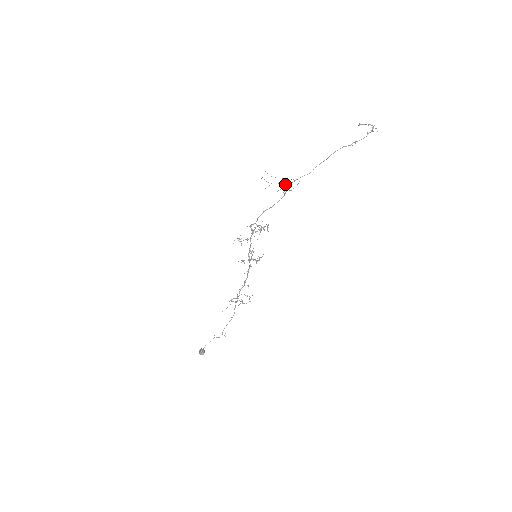
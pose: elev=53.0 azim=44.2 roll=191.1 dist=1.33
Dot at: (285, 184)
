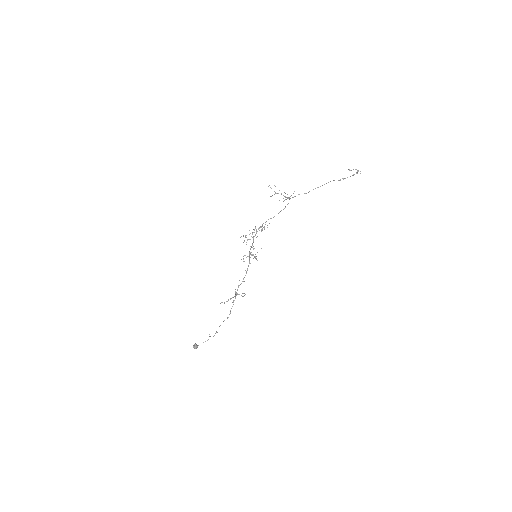
Dot at: (286, 197)
